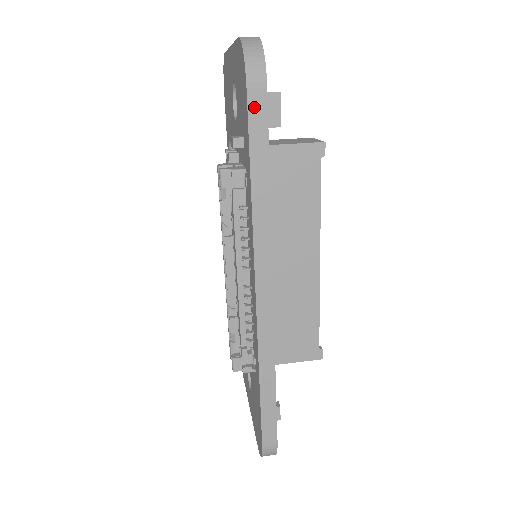
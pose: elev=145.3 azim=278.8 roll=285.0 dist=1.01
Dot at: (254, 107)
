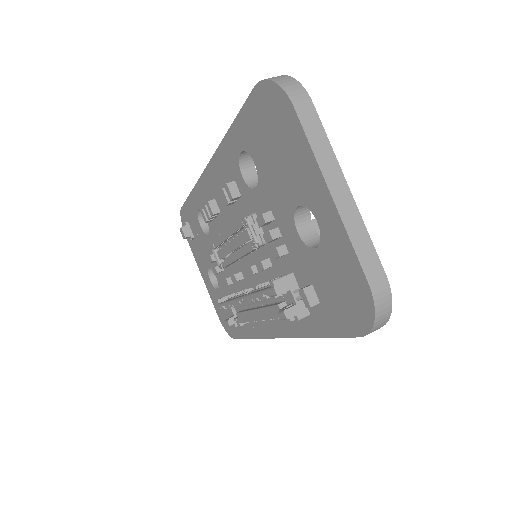
Dot at: occluded
